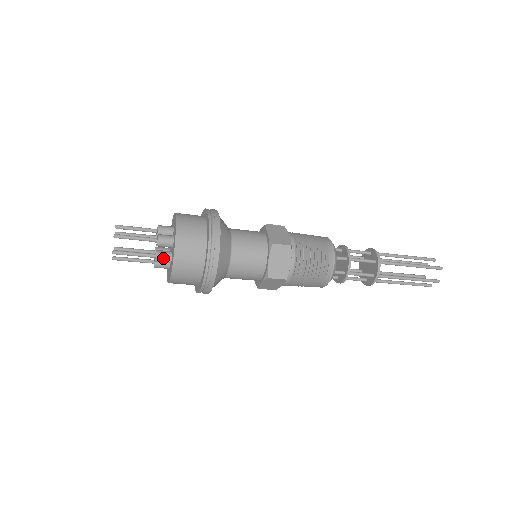
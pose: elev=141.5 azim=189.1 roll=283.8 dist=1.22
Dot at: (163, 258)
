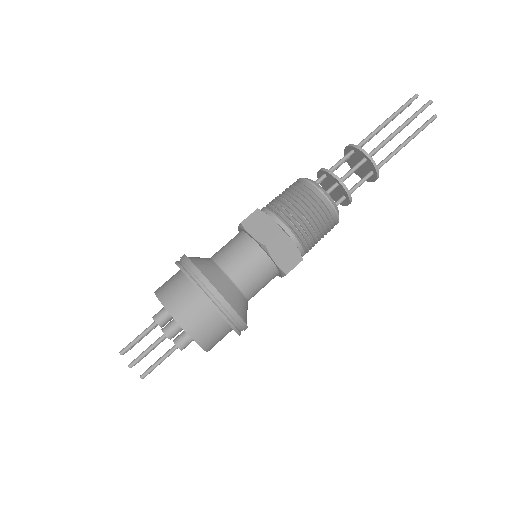
Dot at: (186, 344)
